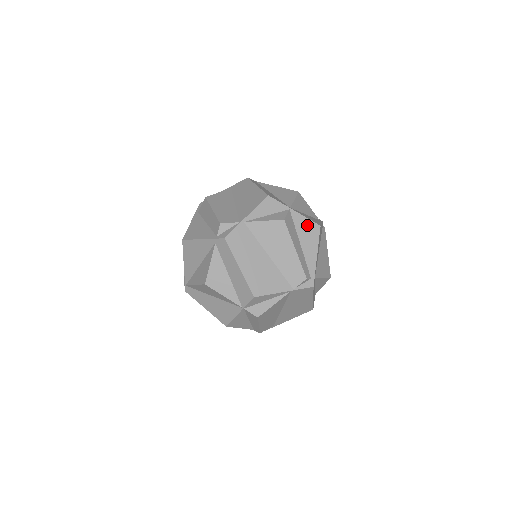
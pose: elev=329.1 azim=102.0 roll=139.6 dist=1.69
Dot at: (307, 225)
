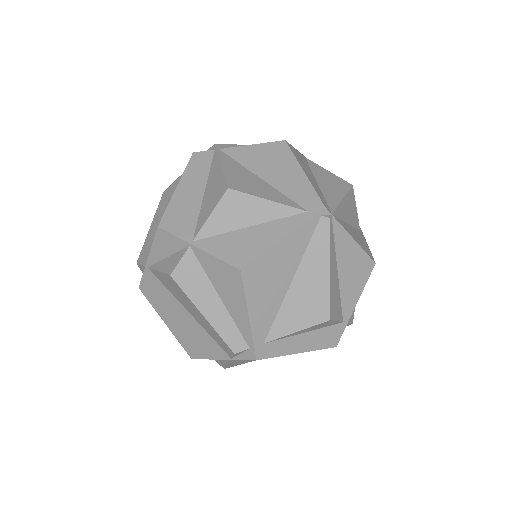
Dot at: (221, 269)
